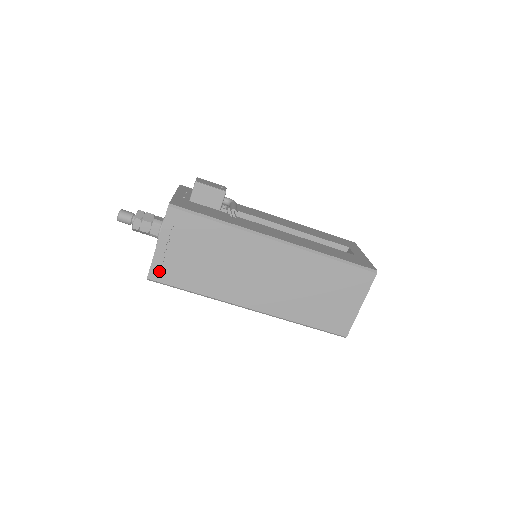
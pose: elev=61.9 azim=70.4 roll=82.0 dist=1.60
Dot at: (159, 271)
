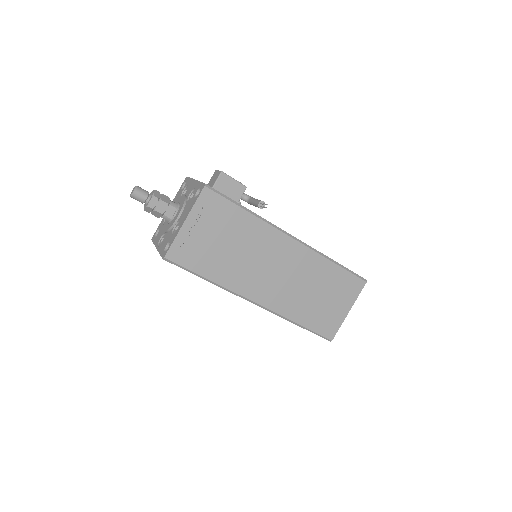
Dot at: (178, 251)
